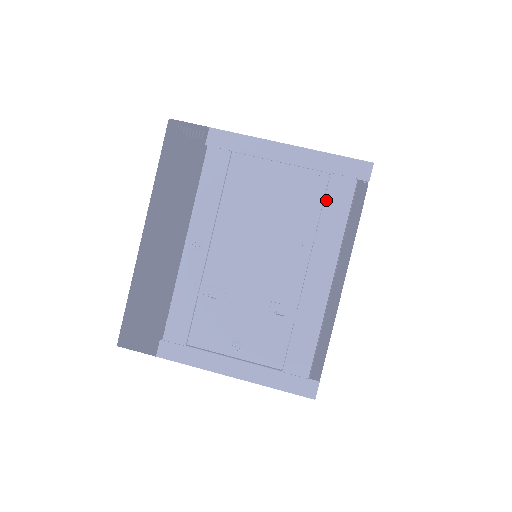
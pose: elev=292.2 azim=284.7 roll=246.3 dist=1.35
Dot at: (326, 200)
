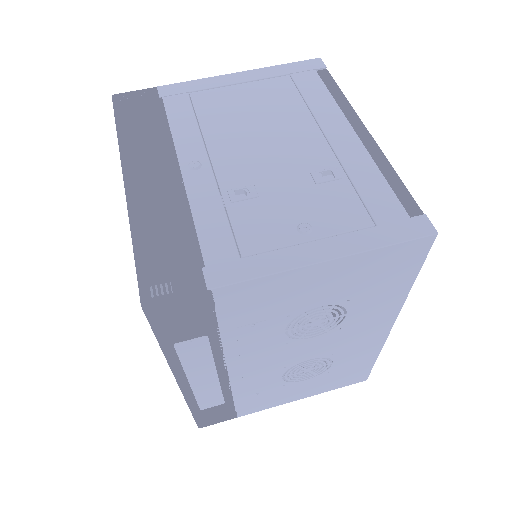
Dot at: (300, 89)
